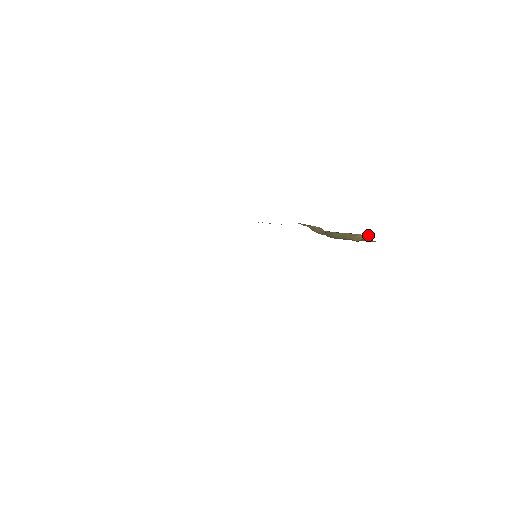
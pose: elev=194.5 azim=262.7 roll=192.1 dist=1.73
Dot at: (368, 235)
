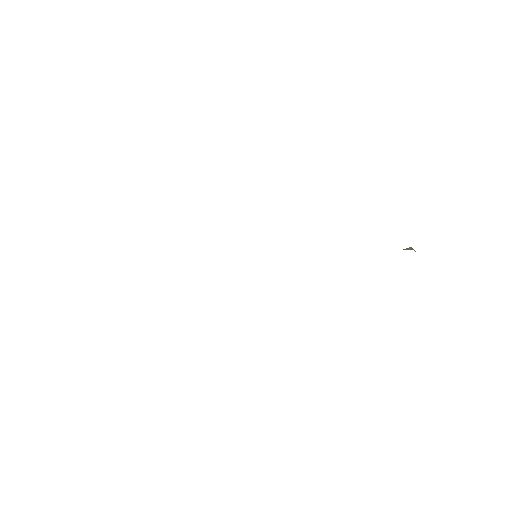
Dot at: (409, 248)
